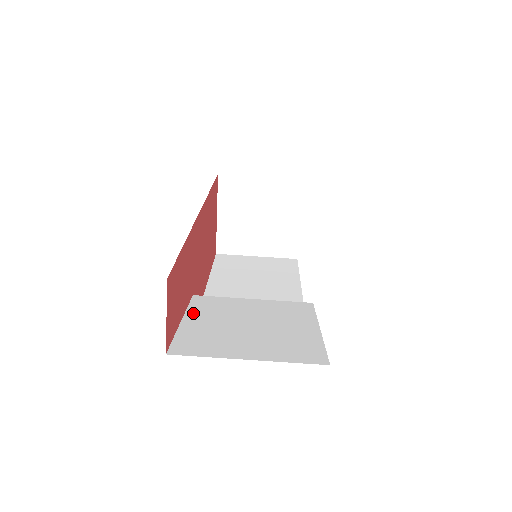
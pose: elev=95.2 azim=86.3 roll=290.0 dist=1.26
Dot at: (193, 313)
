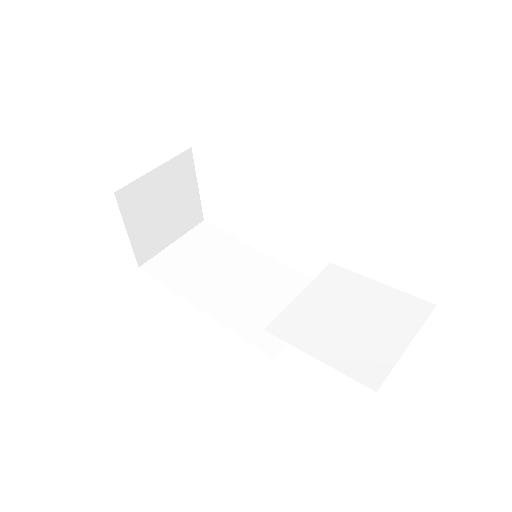
Dot at: (306, 345)
